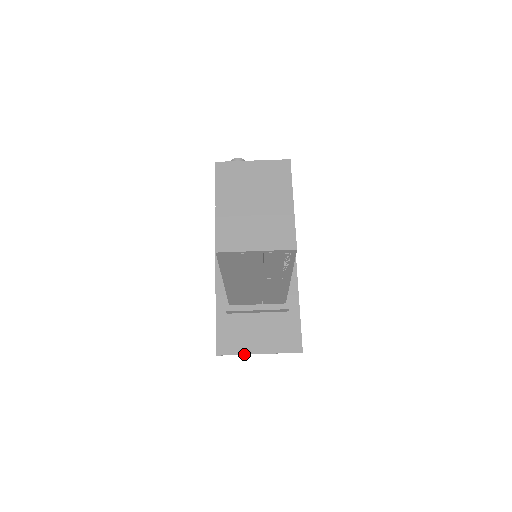
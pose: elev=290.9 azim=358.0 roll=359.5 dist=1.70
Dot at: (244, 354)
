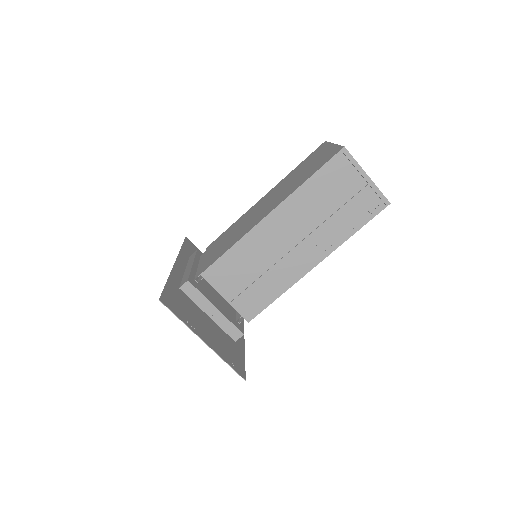
Dot at: (189, 327)
